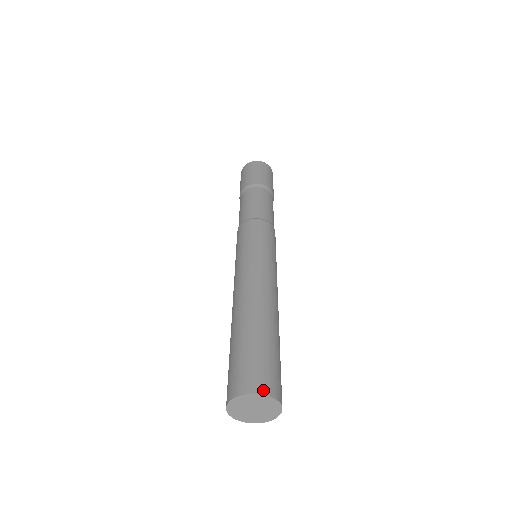
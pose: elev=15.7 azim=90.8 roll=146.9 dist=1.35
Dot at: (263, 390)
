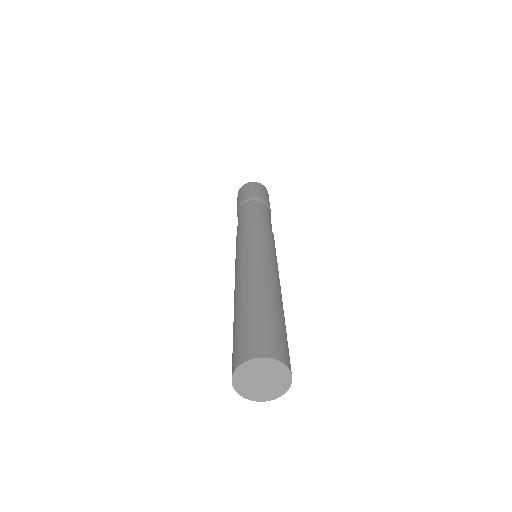
Dot at: (279, 357)
